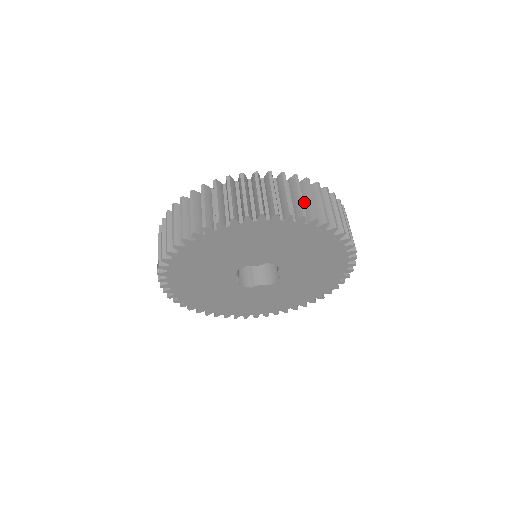
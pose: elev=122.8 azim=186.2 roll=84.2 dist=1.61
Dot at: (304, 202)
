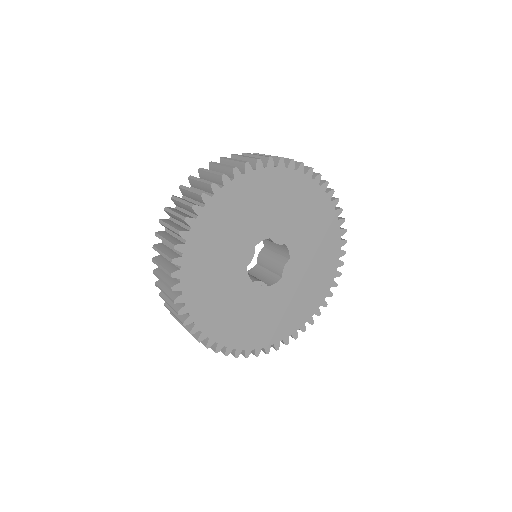
Dot at: (211, 181)
